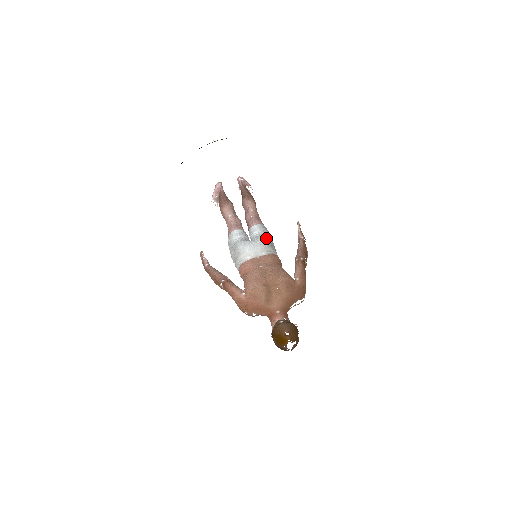
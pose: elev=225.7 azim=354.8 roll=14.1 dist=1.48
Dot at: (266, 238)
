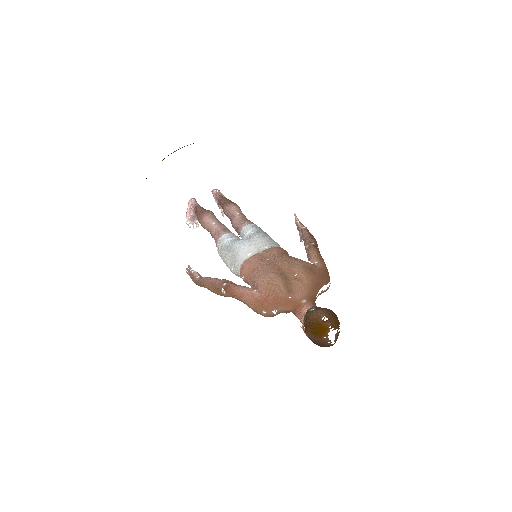
Dot at: (264, 232)
